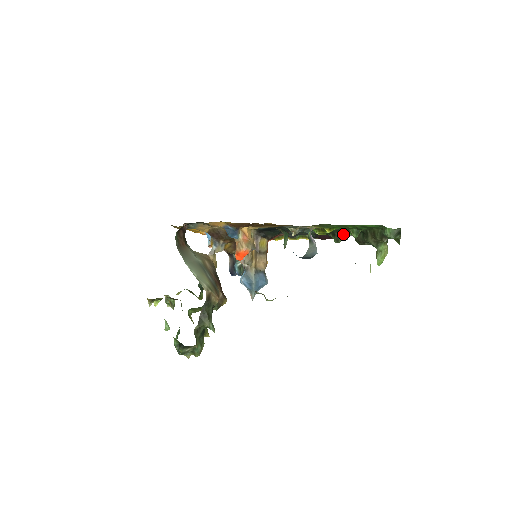
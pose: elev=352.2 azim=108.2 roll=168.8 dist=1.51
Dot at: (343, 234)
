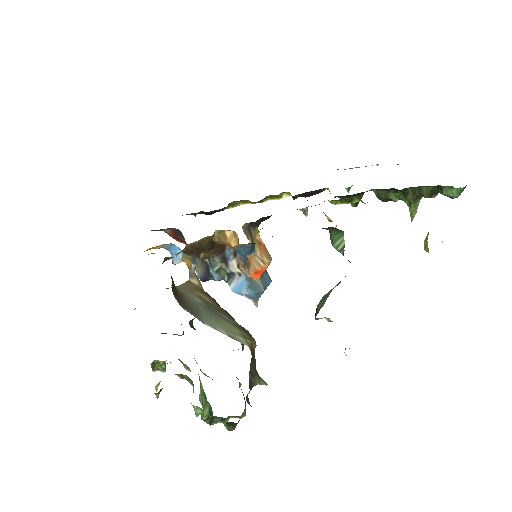
Dot at: (362, 194)
